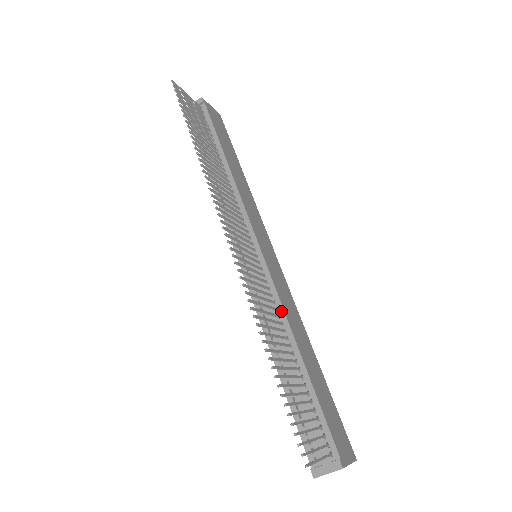
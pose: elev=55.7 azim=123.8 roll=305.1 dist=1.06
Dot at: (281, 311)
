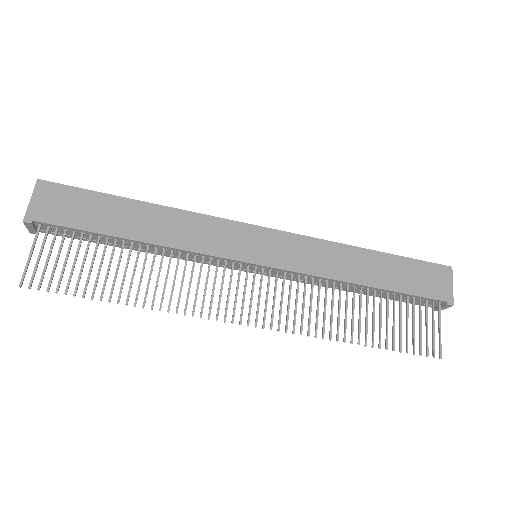
Dot at: (324, 279)
